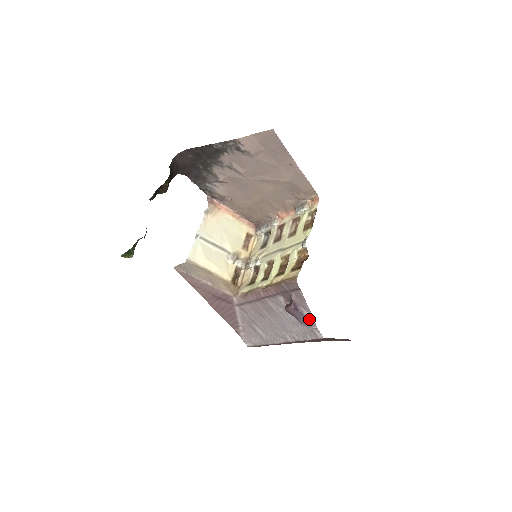
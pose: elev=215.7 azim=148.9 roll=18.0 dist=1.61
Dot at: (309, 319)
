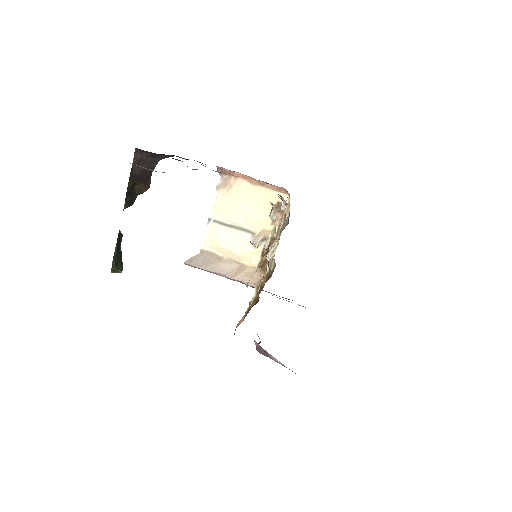
Dot at: (282, 365)
